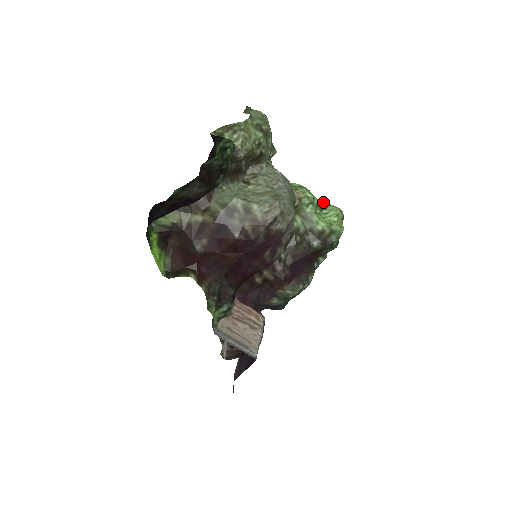
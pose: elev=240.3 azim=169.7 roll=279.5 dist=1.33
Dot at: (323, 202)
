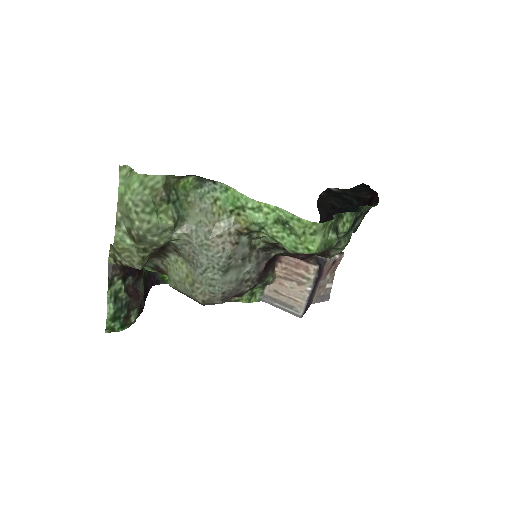
Dot at: (284, 211)
